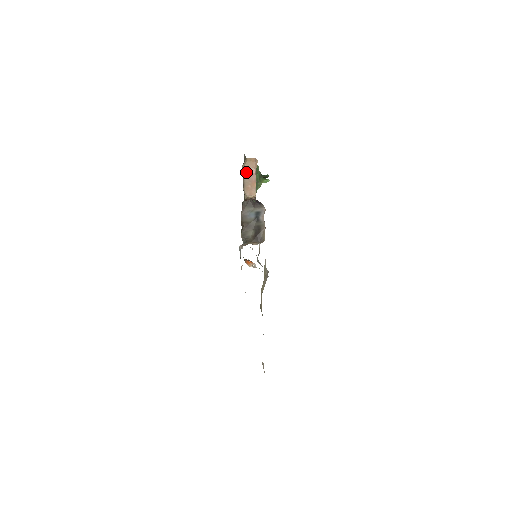
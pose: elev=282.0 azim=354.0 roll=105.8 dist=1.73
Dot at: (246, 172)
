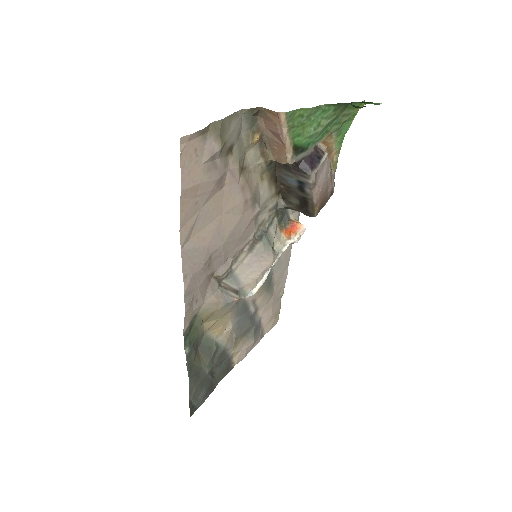
Dot at: (267, 126)
